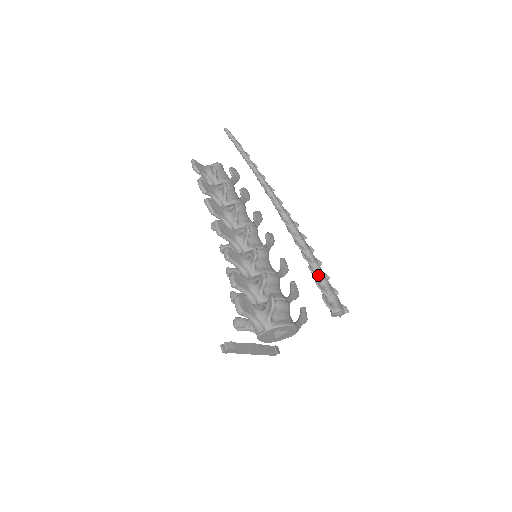
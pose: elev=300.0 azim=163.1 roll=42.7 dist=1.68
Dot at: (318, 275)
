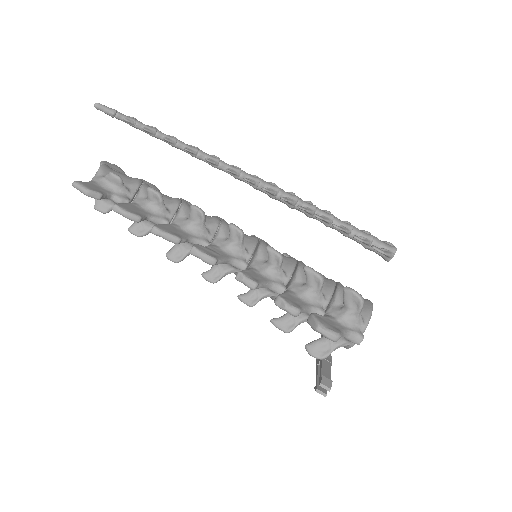
Dot at: (346, 228)
